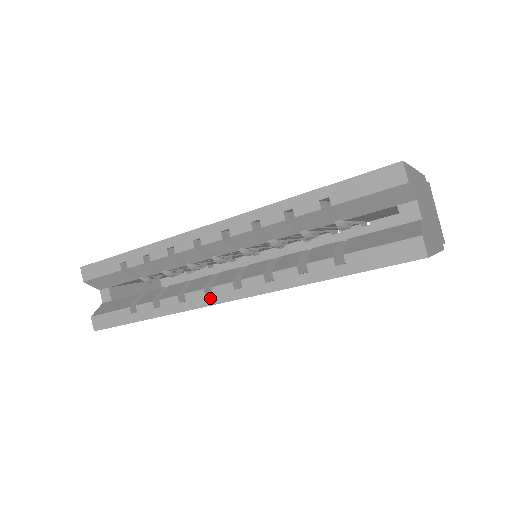
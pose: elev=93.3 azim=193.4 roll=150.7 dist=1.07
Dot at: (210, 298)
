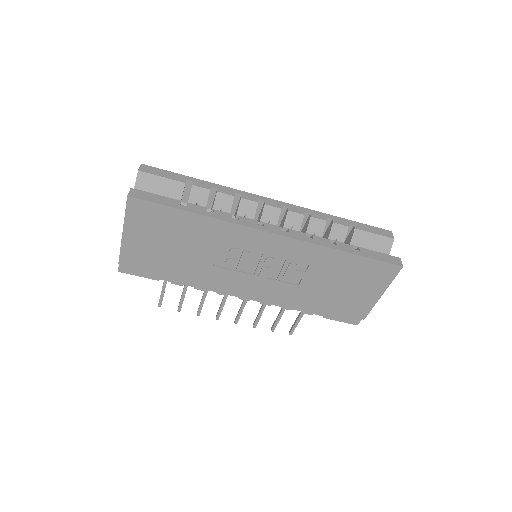
Dot at: (261, 226)
